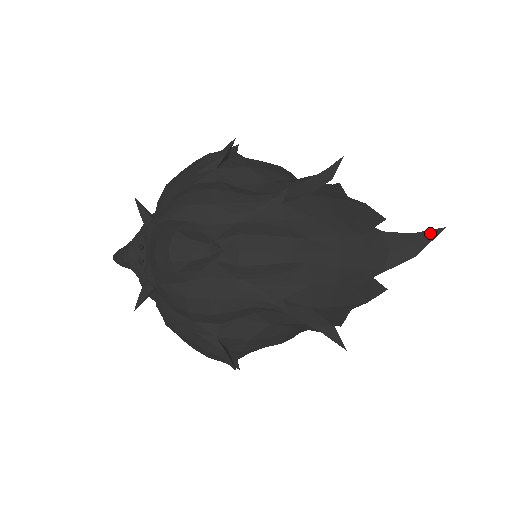
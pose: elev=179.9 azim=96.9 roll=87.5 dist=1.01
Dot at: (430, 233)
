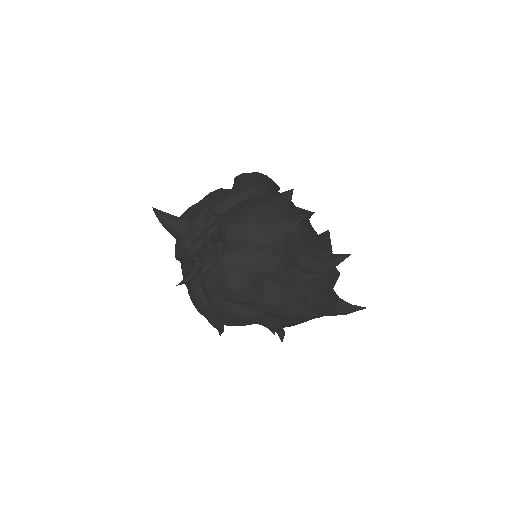
Dot at: (359, 308)
